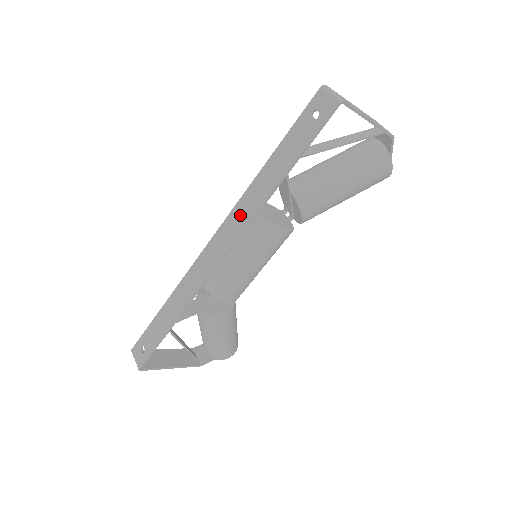
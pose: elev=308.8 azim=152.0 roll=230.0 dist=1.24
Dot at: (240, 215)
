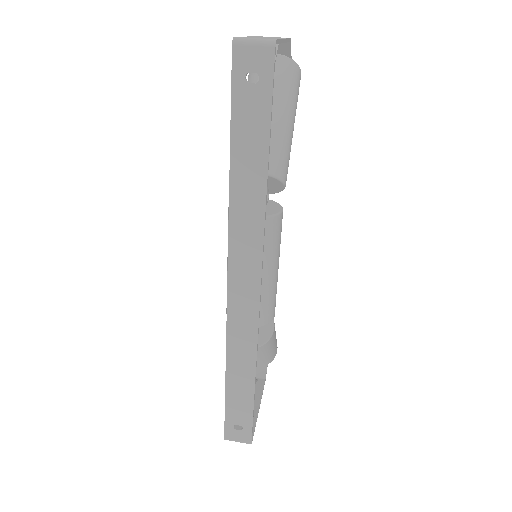
Dot at: (245, 239)
